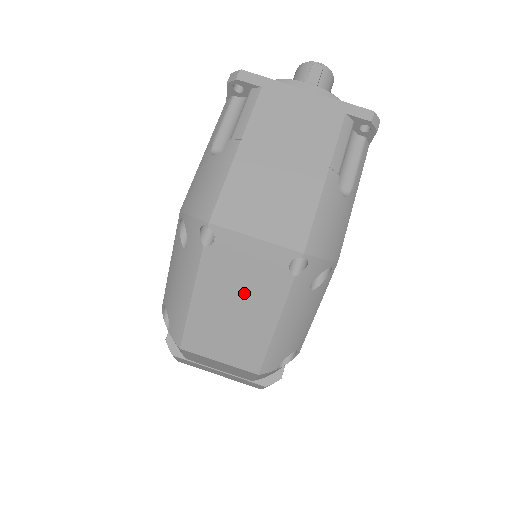
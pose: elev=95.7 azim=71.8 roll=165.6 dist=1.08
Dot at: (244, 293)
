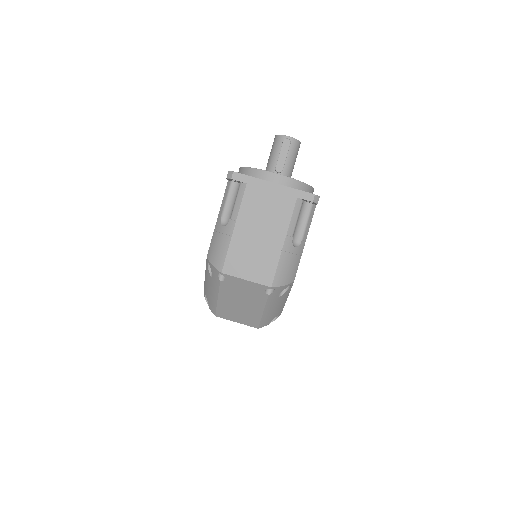
Dot at: (244, 299)
